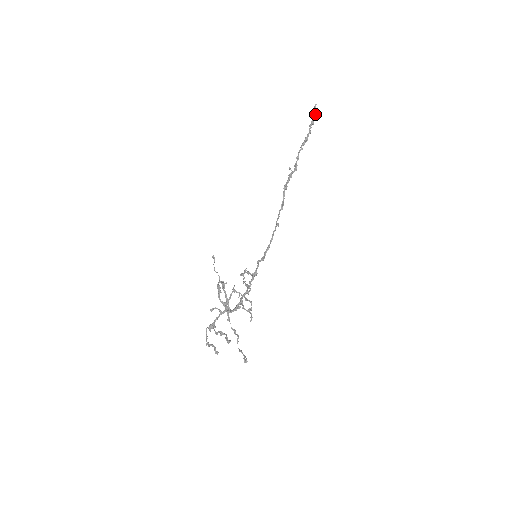
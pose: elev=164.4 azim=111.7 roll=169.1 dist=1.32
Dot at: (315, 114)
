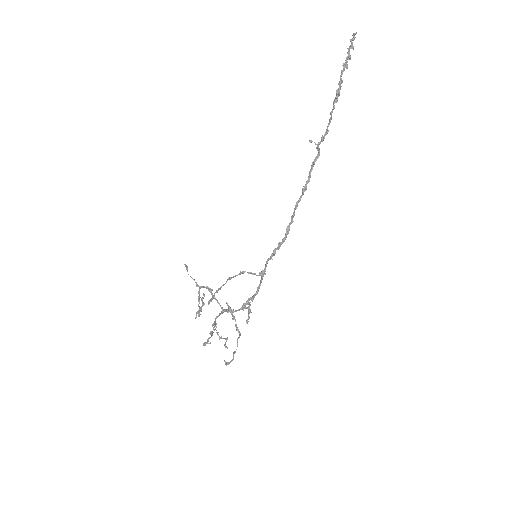
Dot at: (348, 51)
